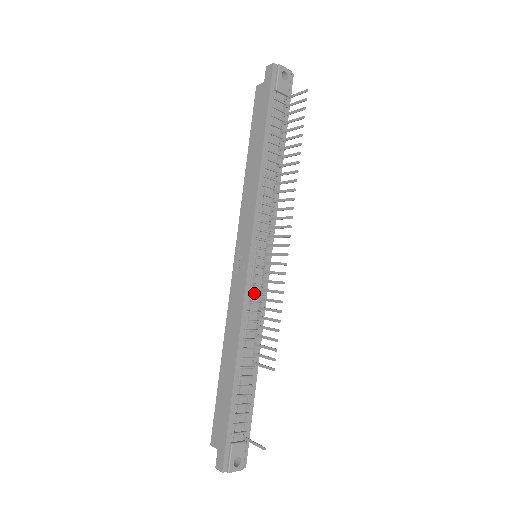
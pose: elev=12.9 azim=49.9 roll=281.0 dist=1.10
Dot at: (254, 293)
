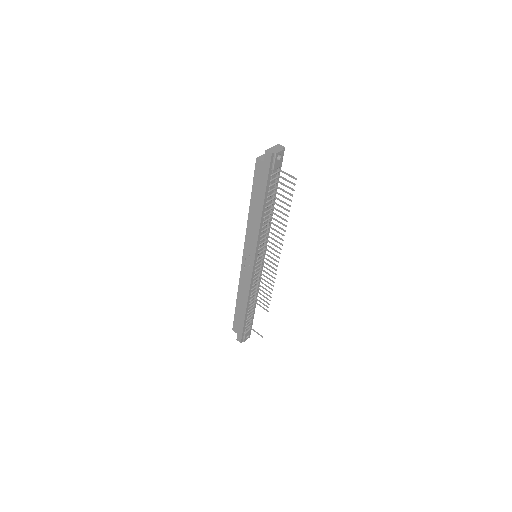
Dot at: (256, 277)
